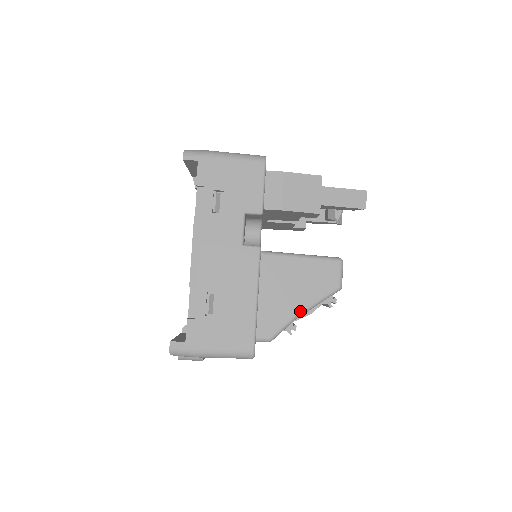
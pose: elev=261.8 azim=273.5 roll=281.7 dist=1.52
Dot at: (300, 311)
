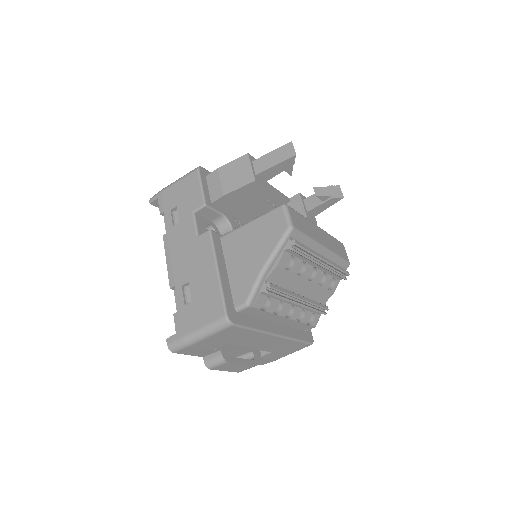
Dot at: (263, 266)
